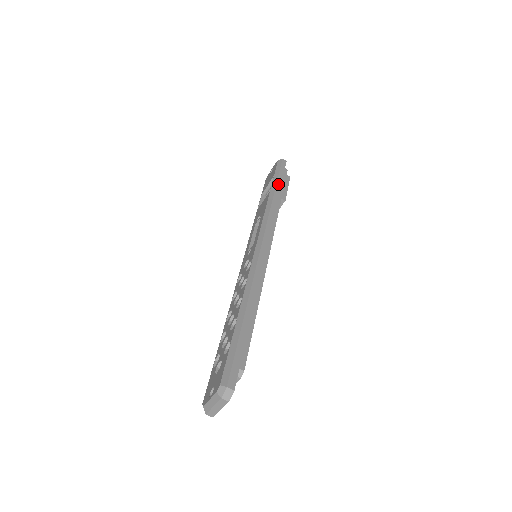
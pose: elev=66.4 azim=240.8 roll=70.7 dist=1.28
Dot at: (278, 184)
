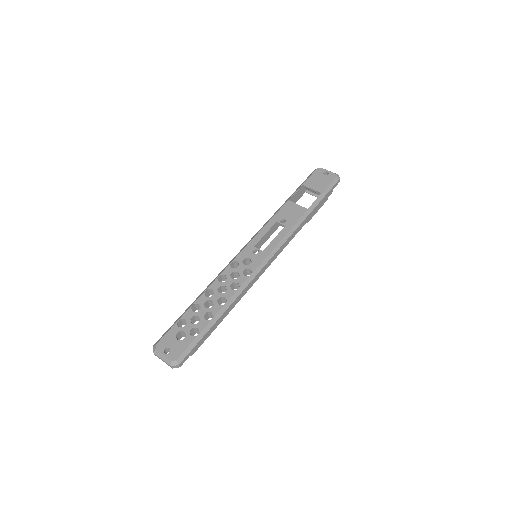
Dot at: (317, 207)
